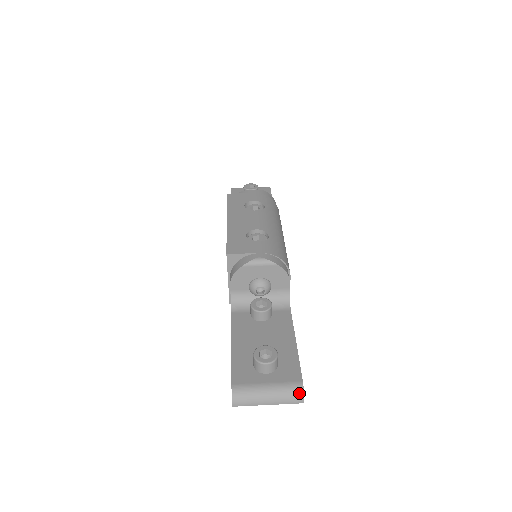
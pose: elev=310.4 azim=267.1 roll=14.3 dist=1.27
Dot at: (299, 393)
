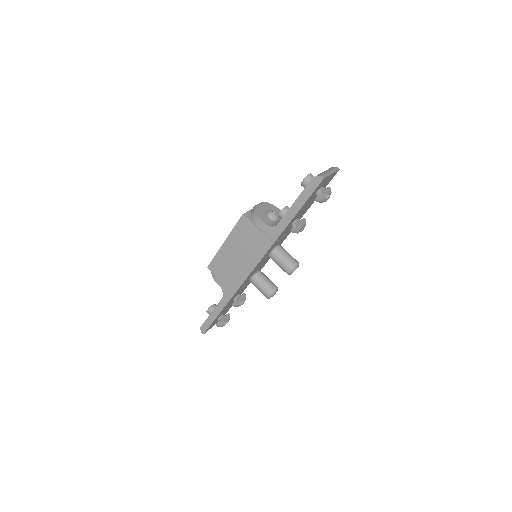
Dot at: (333, 167)
